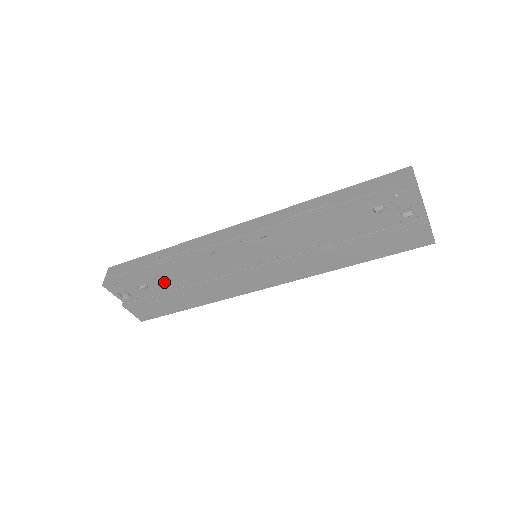
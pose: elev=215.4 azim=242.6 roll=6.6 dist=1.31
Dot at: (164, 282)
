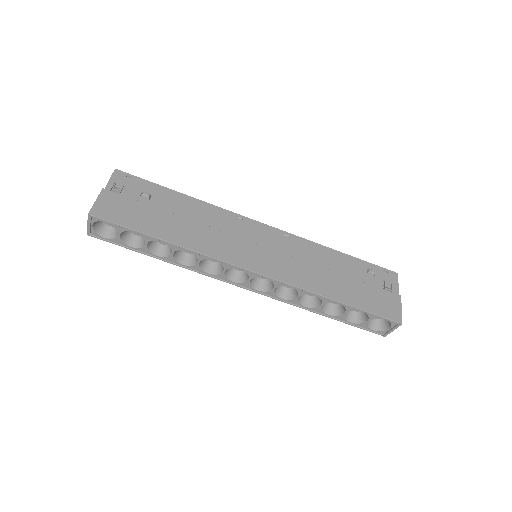
Dot at: (170, 206)
